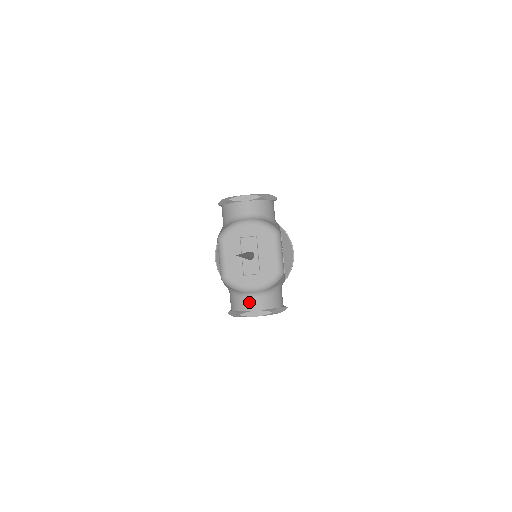
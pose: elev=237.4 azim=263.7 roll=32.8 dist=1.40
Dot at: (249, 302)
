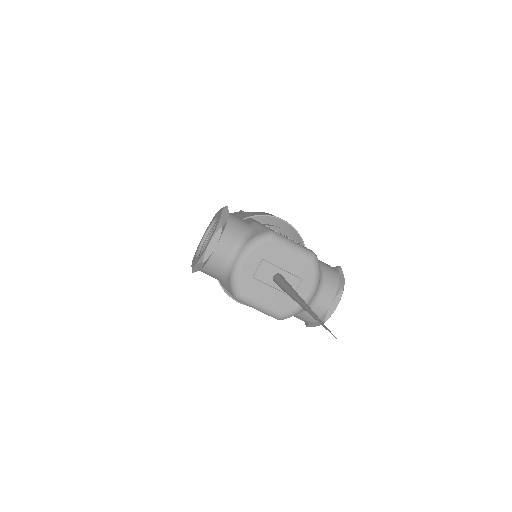
Dot at: (319, 306)
